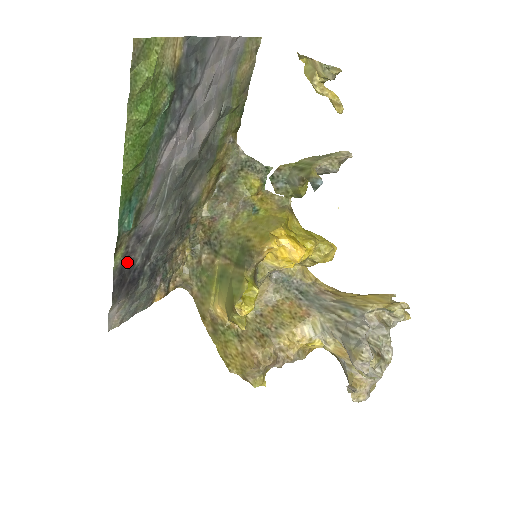
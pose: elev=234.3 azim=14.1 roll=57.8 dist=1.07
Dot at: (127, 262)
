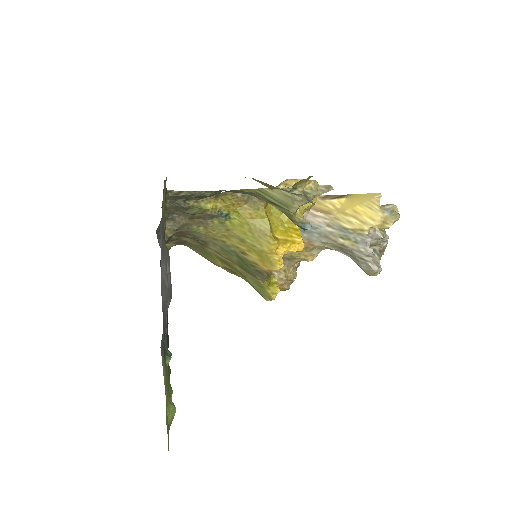
Dot at: (166, 337)
